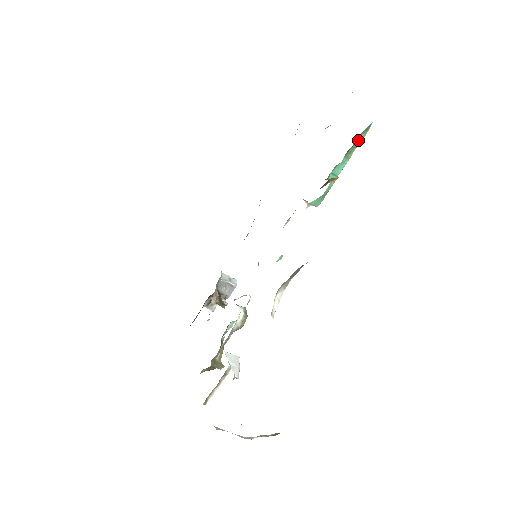
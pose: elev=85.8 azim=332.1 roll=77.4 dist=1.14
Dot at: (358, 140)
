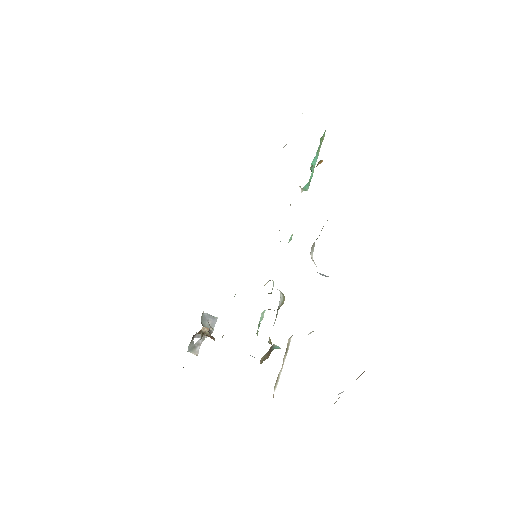
Dot at: (321, 141)
